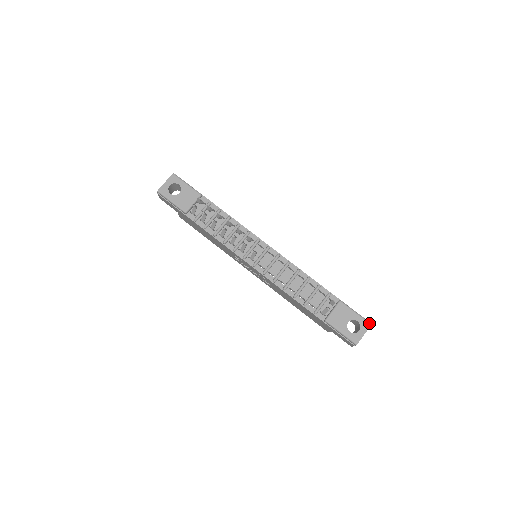
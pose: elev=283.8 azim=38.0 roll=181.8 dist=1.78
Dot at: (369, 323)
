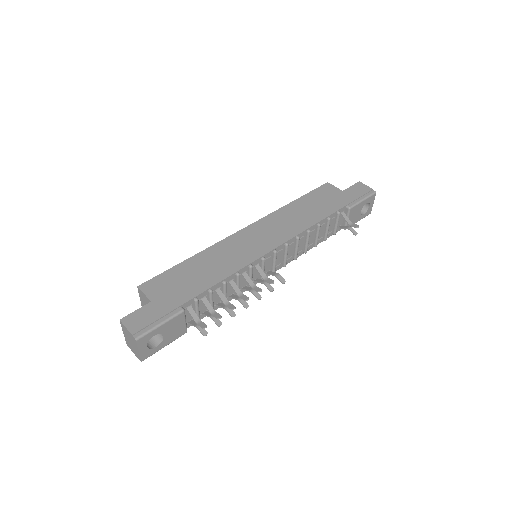
Dot at: (375, 194)
